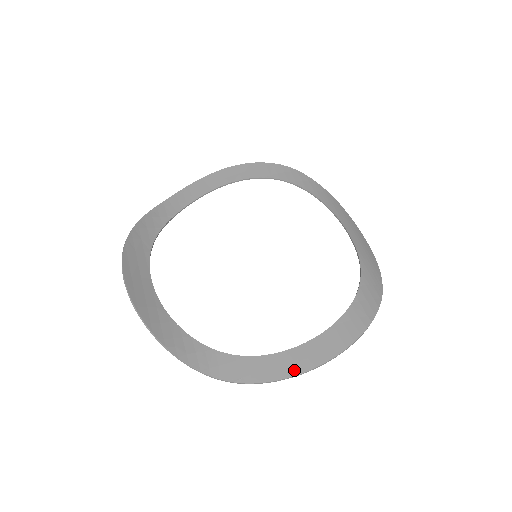
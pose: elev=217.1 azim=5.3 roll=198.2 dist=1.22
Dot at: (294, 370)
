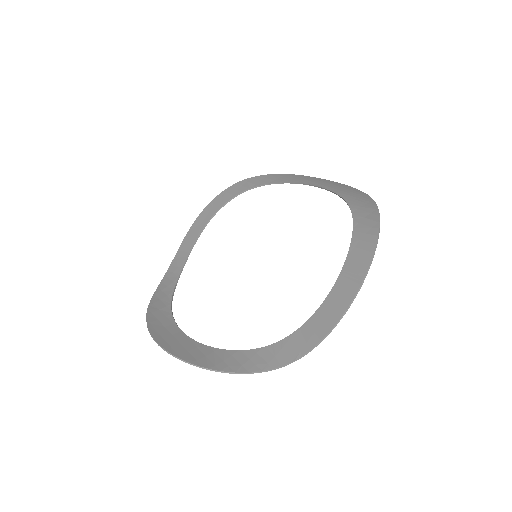
Dot at: (338, 312)
